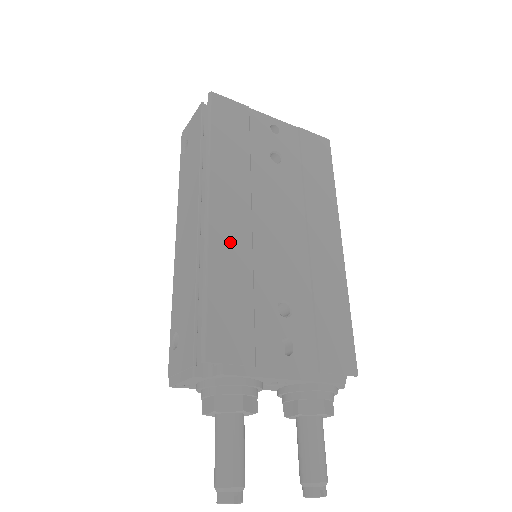
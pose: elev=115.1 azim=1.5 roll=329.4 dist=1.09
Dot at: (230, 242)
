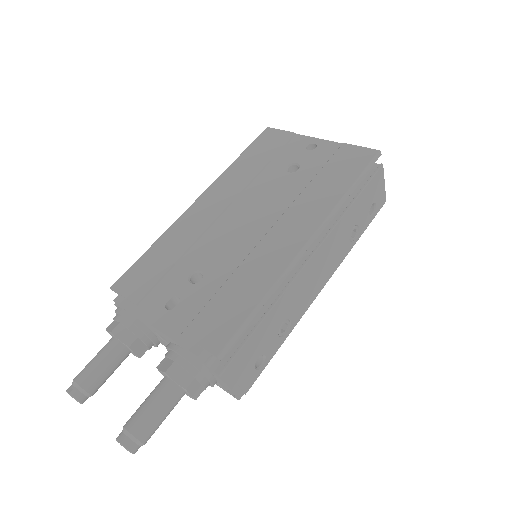
Dot at: (192, 222)
